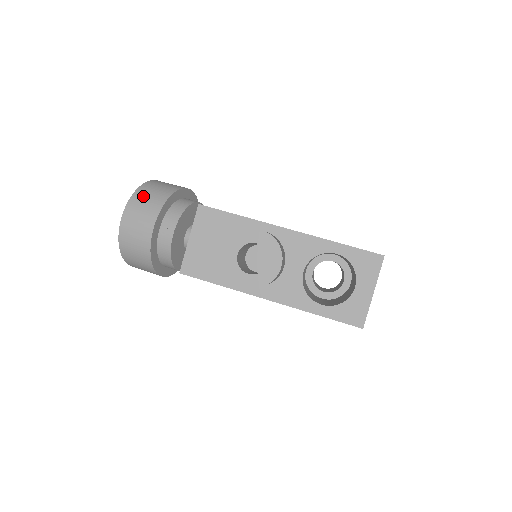
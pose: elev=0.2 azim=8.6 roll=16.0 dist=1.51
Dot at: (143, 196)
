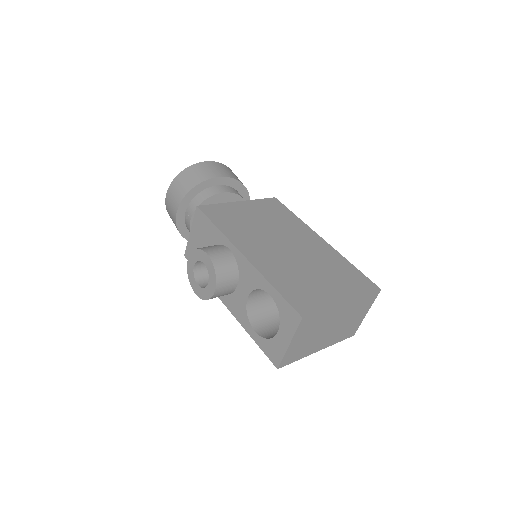
Dot at: (180, 181)
